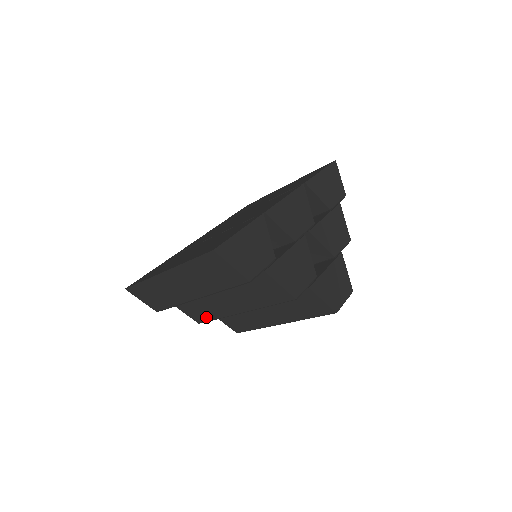
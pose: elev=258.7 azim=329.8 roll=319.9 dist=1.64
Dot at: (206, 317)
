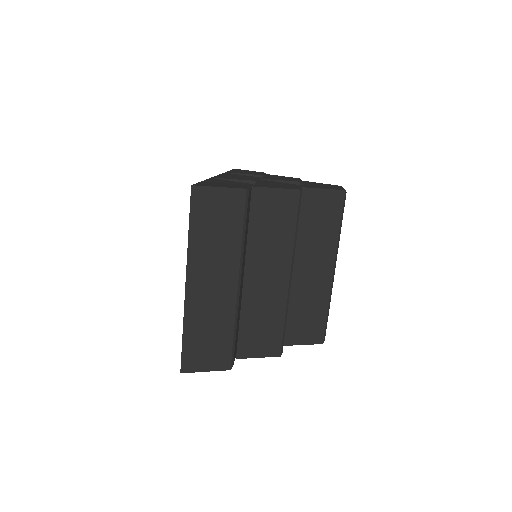
Dot at: (276, 333)
